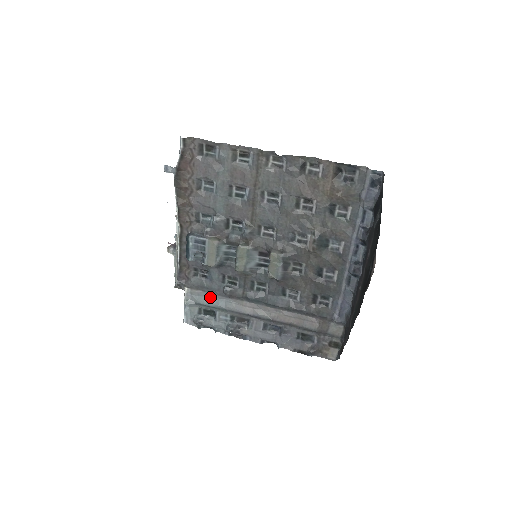
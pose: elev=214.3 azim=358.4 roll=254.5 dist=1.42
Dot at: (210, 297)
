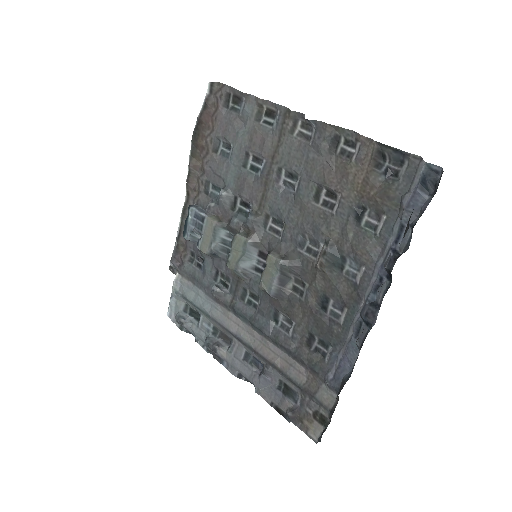
Dot at: (198, 294)
